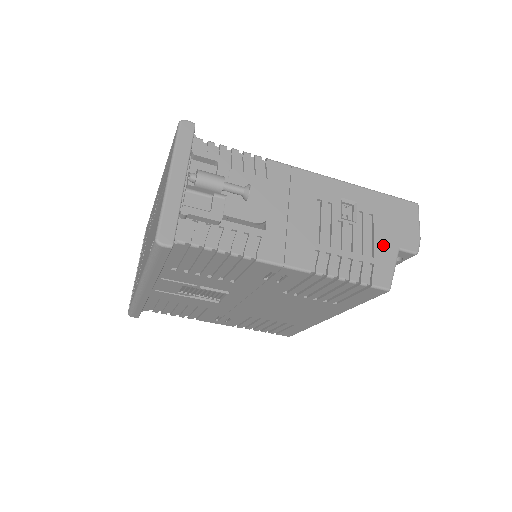
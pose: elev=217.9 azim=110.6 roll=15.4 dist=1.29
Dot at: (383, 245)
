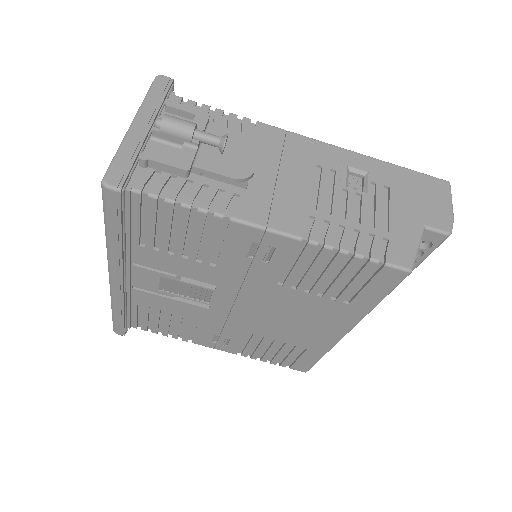
Dot at: (402, 220)
